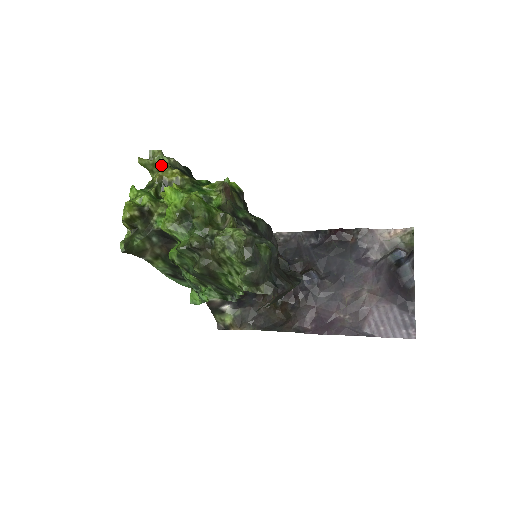
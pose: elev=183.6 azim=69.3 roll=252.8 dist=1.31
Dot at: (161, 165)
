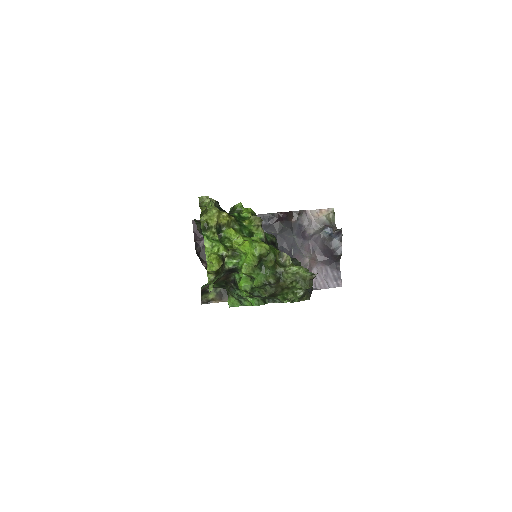
Dot at: (213, 211)
